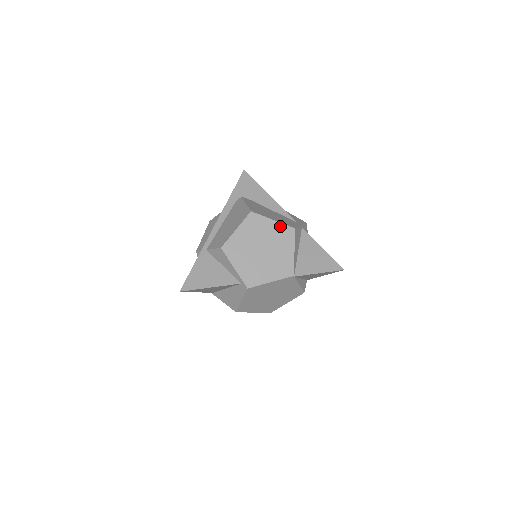
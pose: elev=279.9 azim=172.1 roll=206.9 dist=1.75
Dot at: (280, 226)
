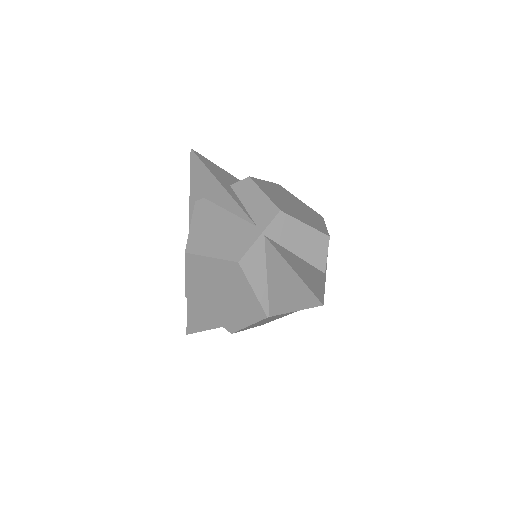
Dot at: (221, 263)
